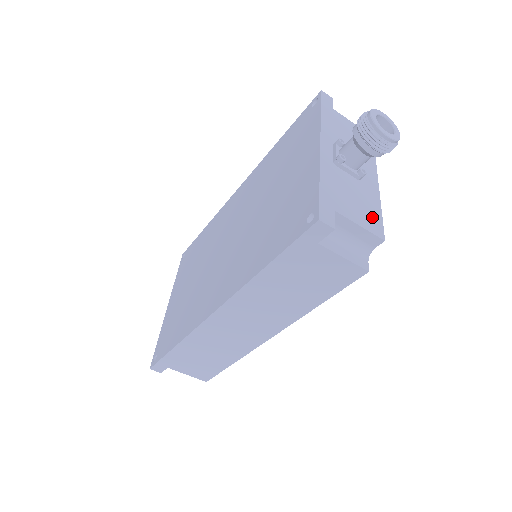
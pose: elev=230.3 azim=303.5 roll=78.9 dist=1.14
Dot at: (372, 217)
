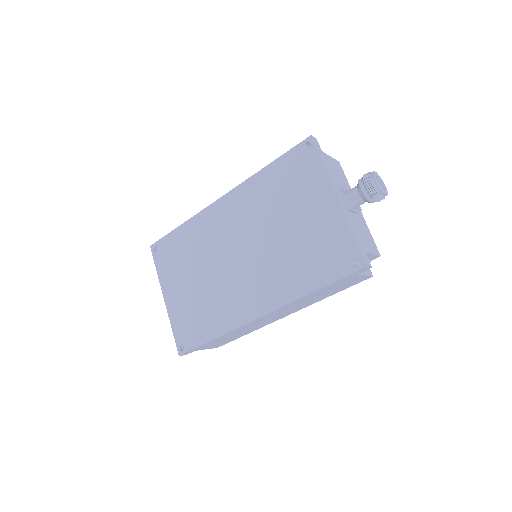
Dot at: (371, 242)
